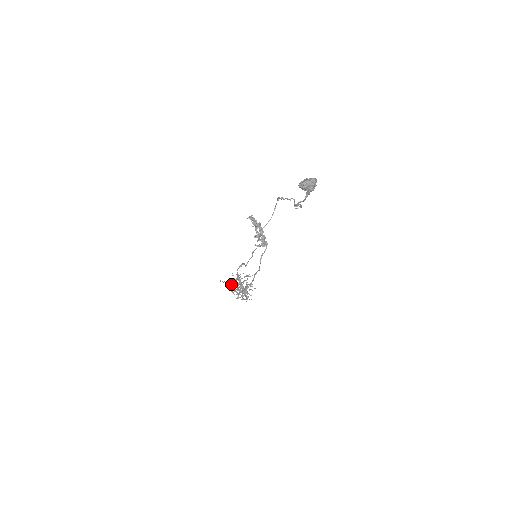
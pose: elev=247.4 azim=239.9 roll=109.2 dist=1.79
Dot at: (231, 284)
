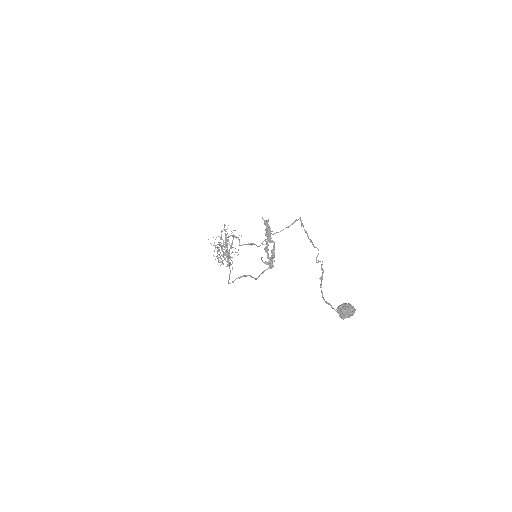
Dot at: (218, 247)
